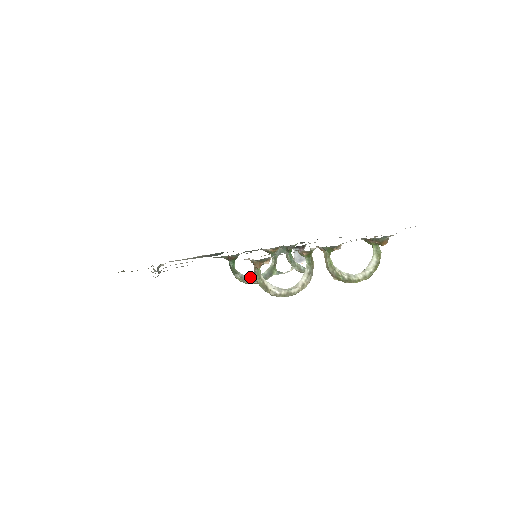
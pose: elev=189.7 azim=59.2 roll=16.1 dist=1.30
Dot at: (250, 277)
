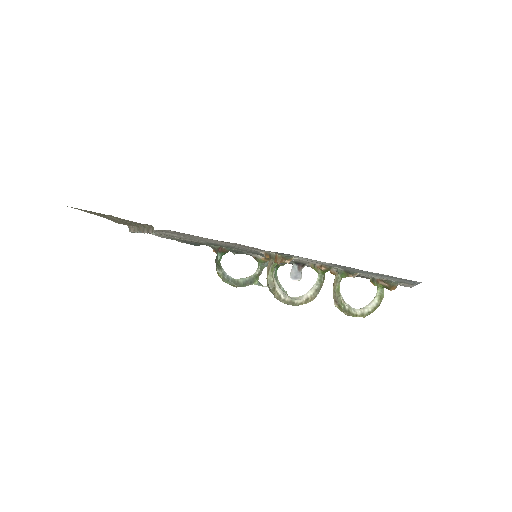
Dot at: (231, 277)
